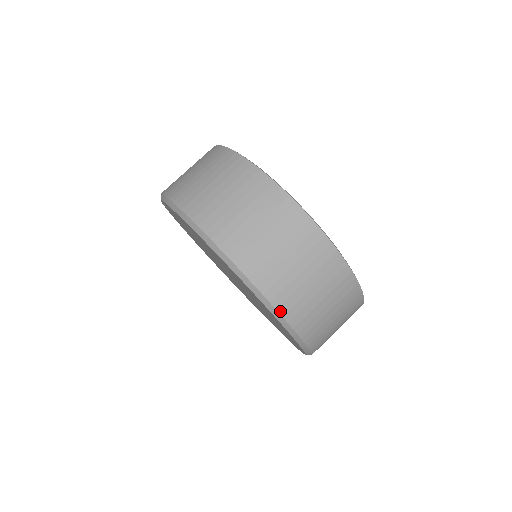
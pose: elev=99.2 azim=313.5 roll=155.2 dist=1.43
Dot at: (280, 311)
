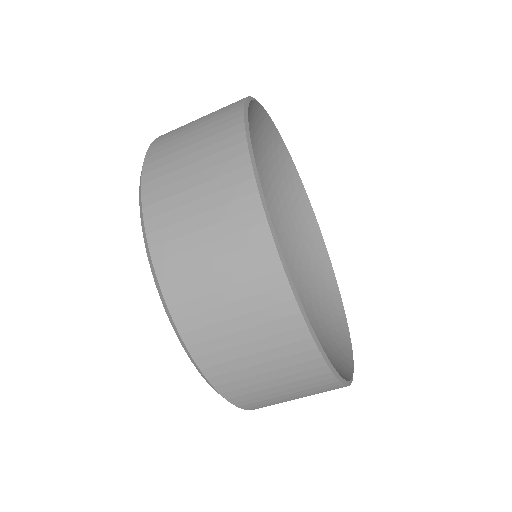
Dot at: (237, 404)
